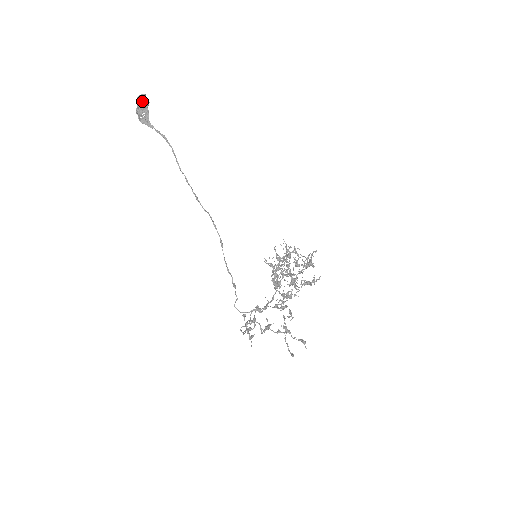
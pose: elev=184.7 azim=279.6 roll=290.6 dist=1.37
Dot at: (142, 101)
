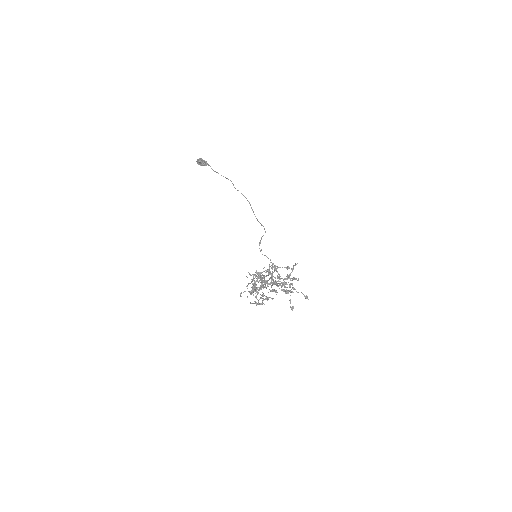
Dot at: (204, 160)
